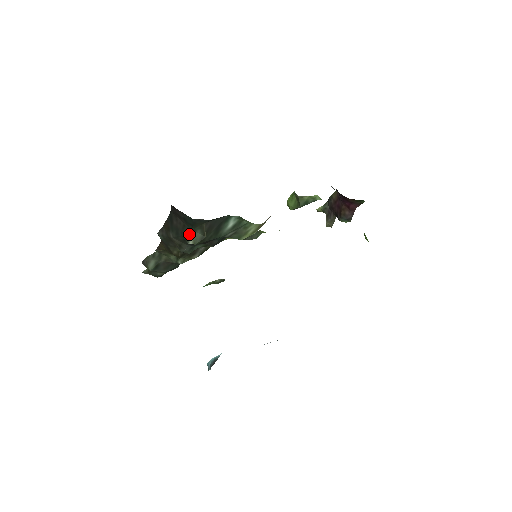
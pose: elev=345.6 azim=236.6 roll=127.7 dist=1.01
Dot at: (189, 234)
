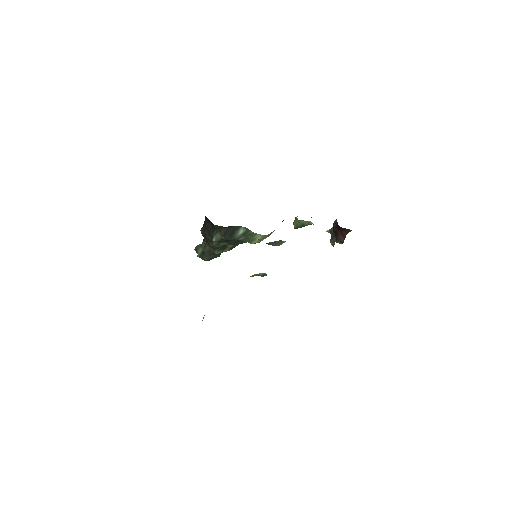
Dot at: (214, 234)
